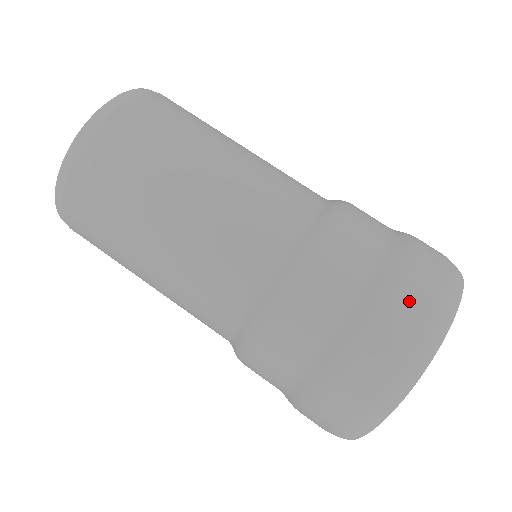
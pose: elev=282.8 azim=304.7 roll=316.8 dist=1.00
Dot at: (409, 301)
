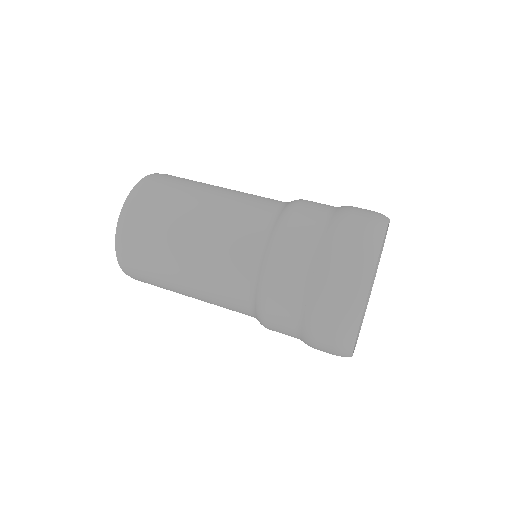
Dot at: (352, 232)
